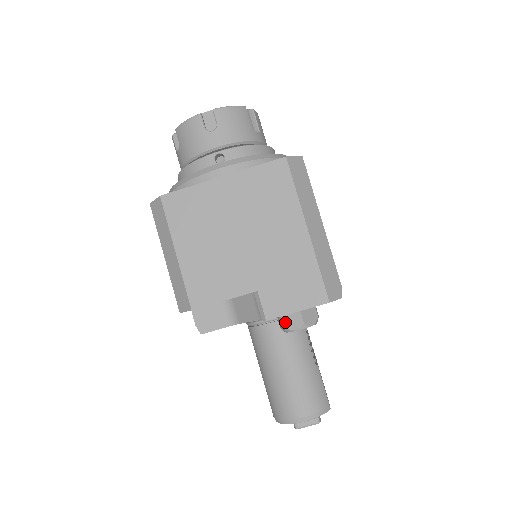
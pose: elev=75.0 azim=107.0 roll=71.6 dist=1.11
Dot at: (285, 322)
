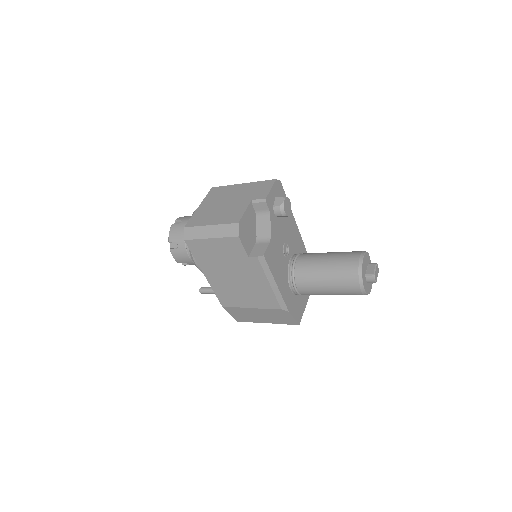
Dot at: (278, 205)
